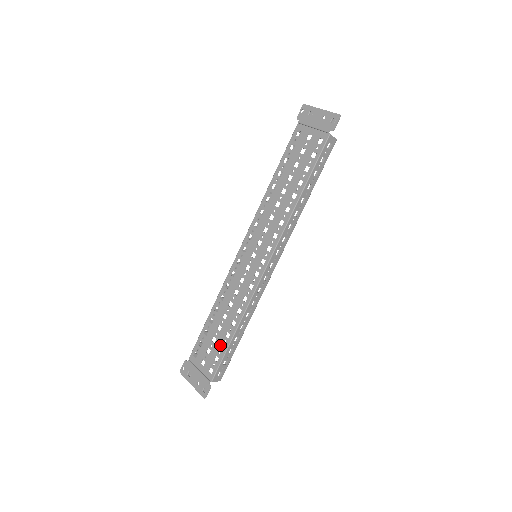
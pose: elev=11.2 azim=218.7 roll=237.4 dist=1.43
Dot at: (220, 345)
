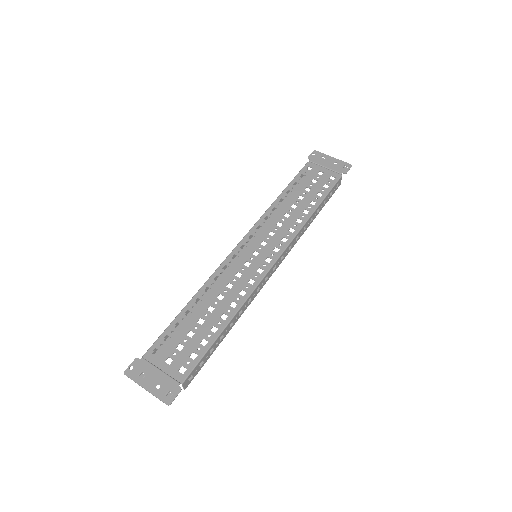
Dot at: (201, 340)
